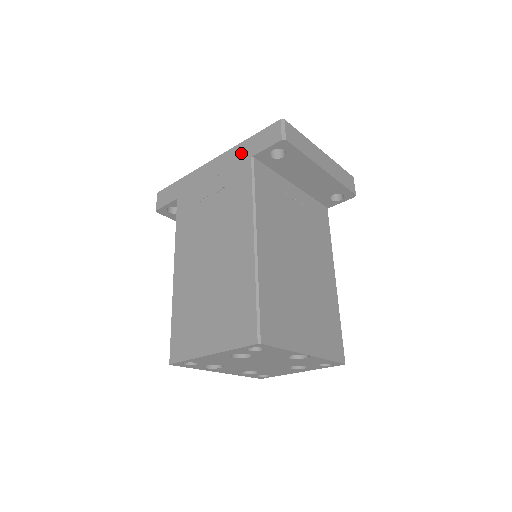
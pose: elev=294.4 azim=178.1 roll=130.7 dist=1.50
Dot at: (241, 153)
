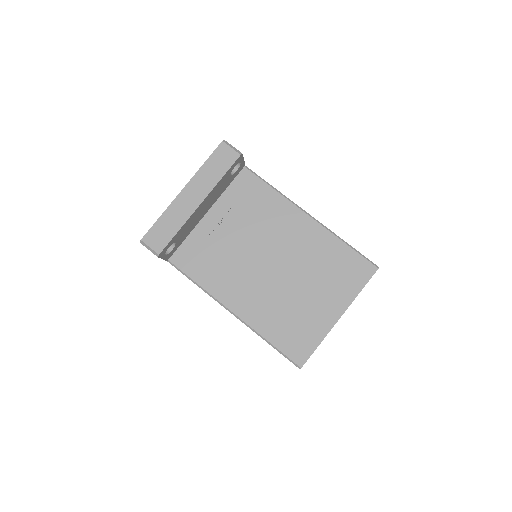
Dot at: occluded
